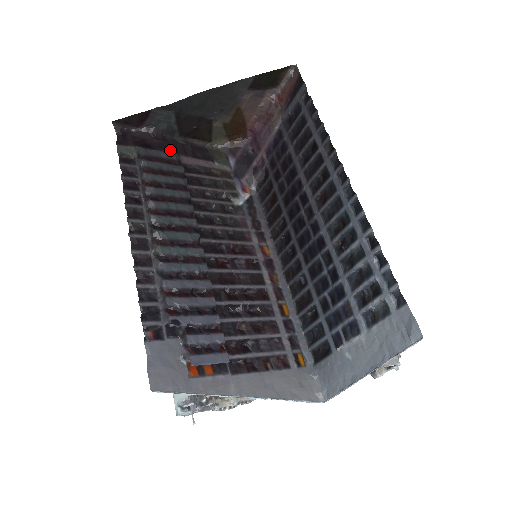
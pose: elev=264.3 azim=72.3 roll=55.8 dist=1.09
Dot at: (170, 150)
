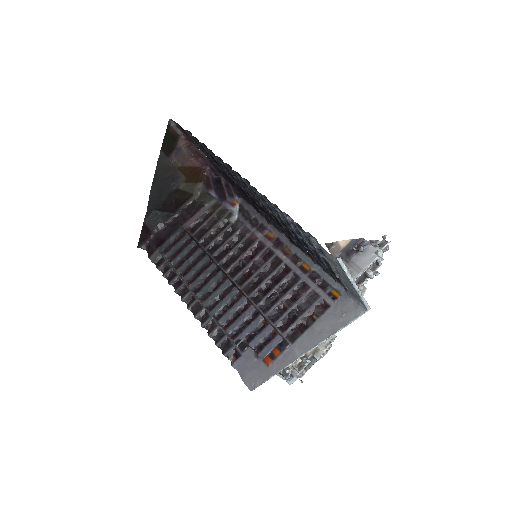
Dot at: (174, 231)
